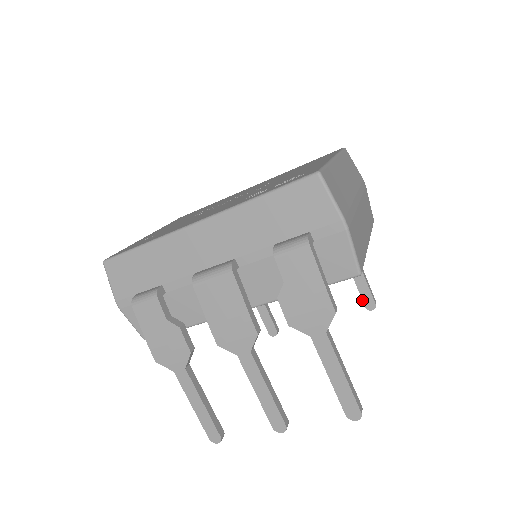
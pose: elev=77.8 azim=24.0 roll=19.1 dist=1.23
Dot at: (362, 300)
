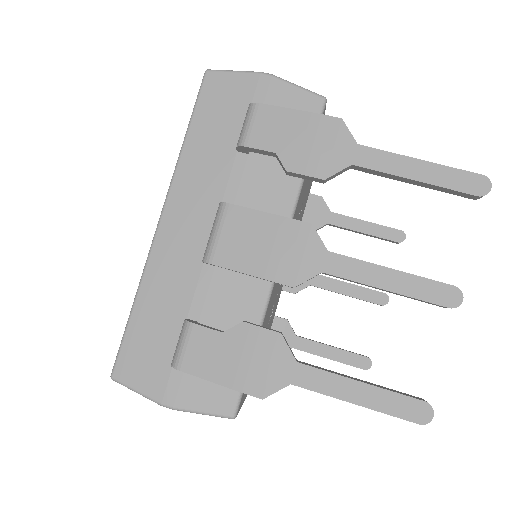
Dot at: (388, 240)
